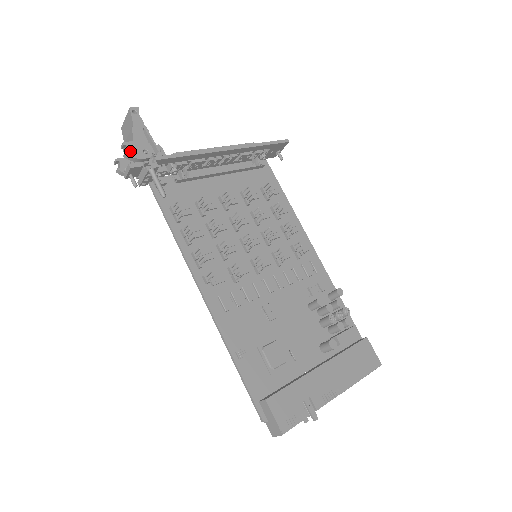
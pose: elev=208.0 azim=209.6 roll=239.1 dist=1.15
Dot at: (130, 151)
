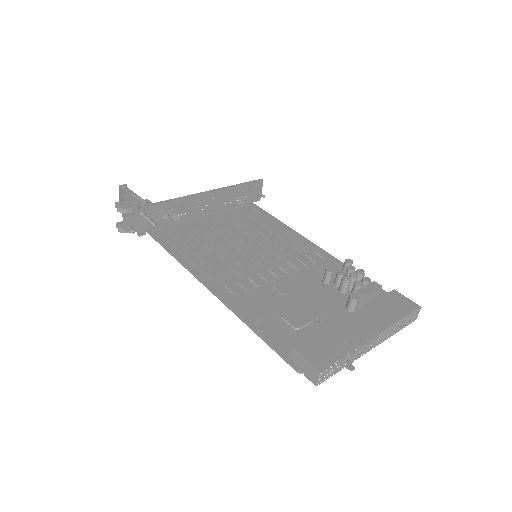
Dot at: (122, 206)
